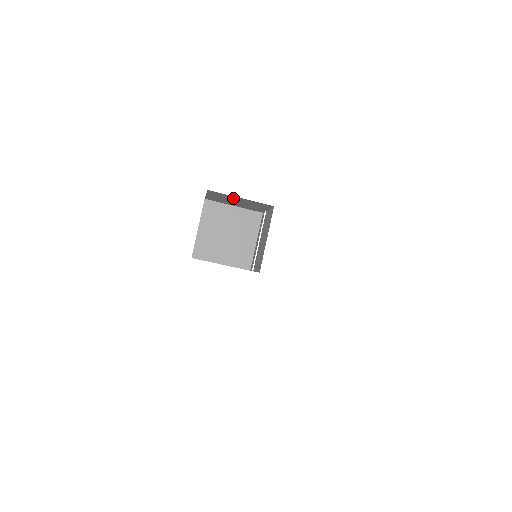
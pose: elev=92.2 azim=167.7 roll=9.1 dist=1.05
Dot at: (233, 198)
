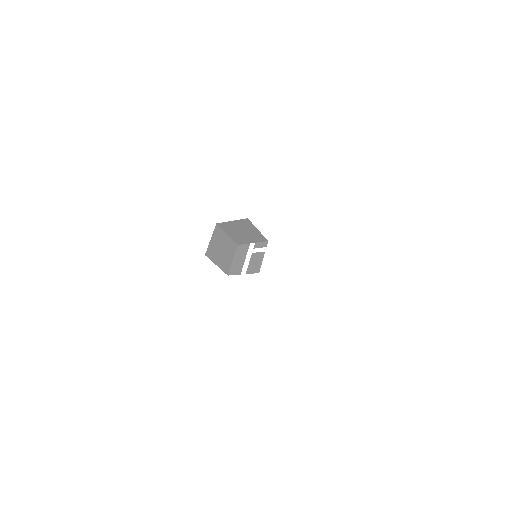
Dot at: occluded
